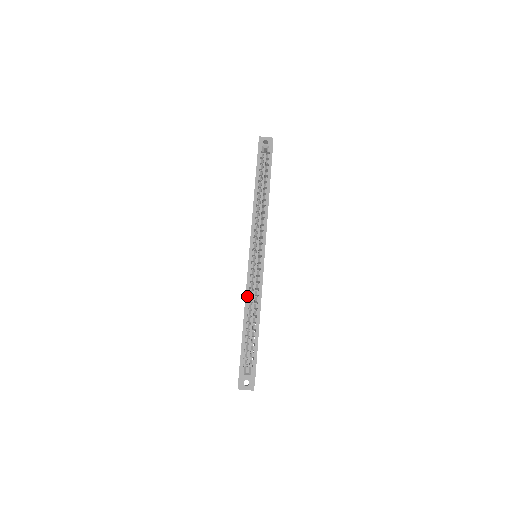
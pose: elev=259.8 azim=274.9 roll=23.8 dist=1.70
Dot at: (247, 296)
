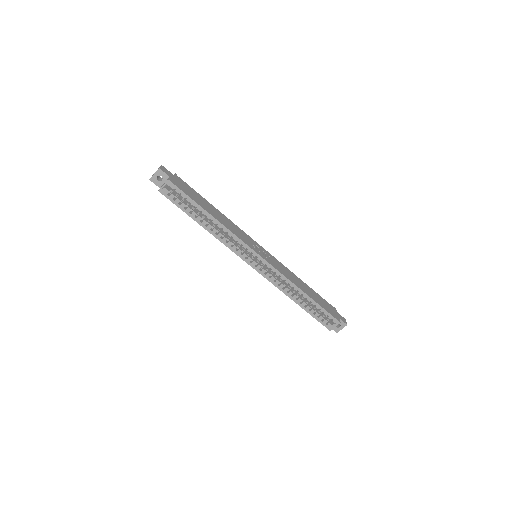
Dot at: (282, 291)
